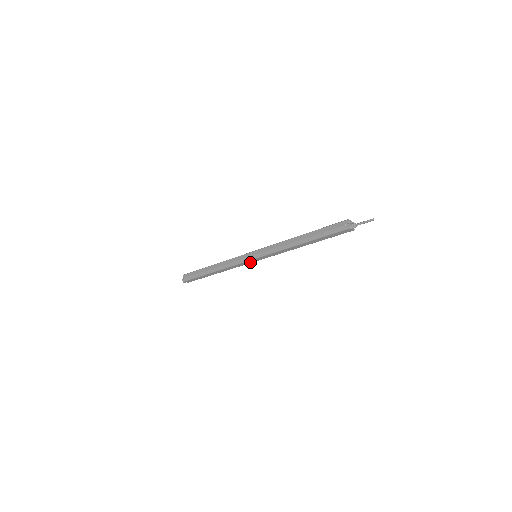
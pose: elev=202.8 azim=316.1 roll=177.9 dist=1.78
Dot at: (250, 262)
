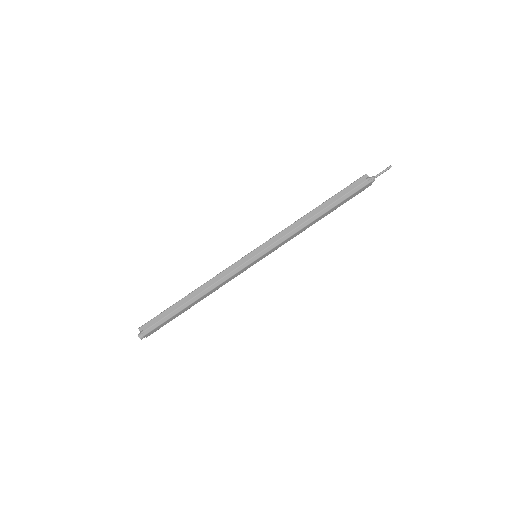
Dot at: (249, 266)
